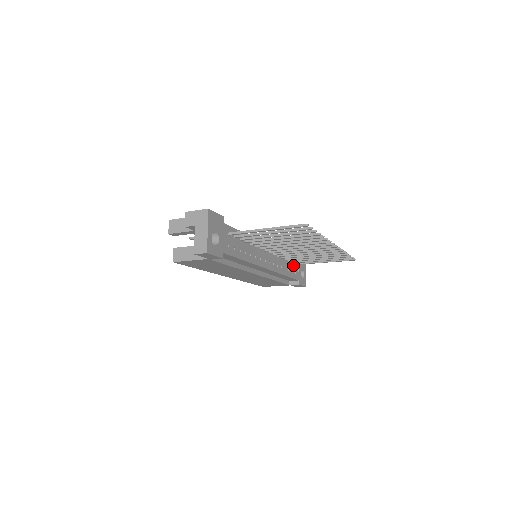
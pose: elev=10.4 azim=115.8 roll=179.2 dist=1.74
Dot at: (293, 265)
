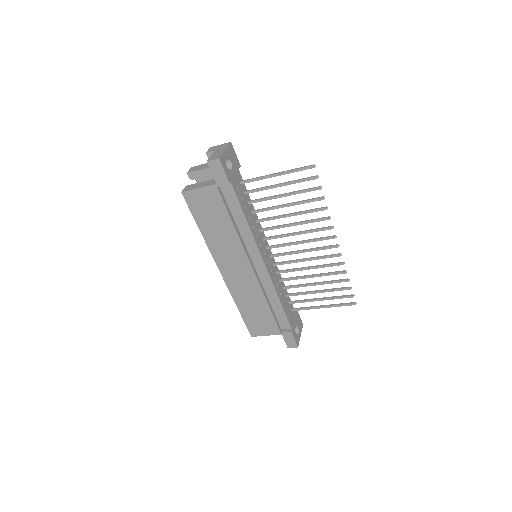
Dot at: (289, 307)
